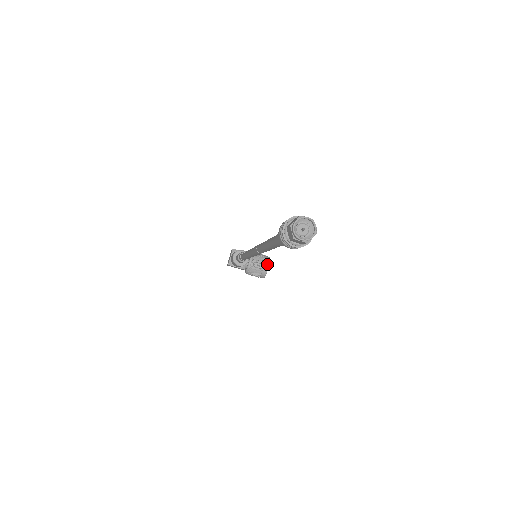
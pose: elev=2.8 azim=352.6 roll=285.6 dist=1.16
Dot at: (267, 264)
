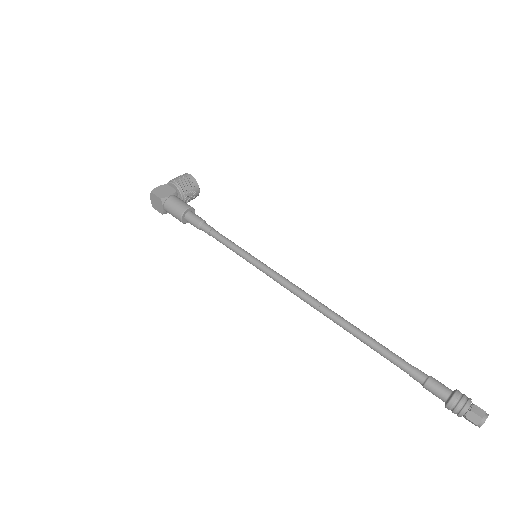
Dot at: (198, 189)
